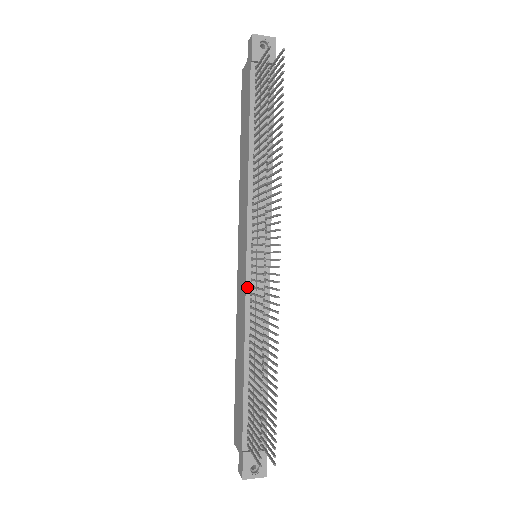
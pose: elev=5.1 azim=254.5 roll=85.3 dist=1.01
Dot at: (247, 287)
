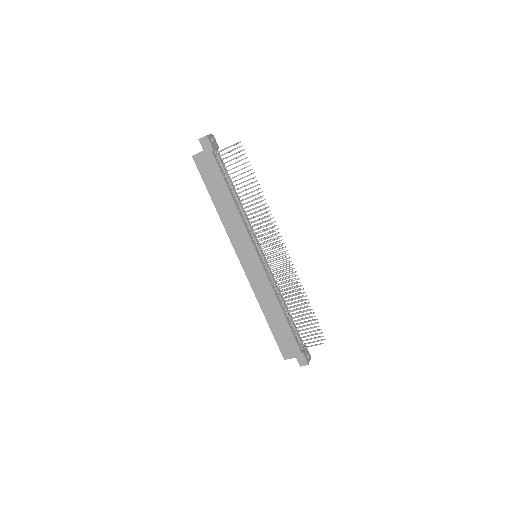
Dot at: (266, 272)
